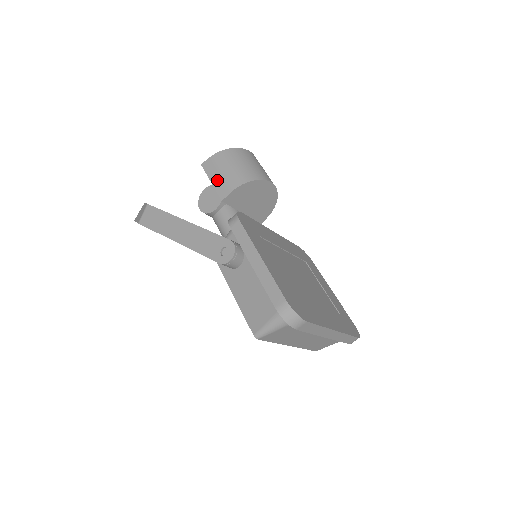
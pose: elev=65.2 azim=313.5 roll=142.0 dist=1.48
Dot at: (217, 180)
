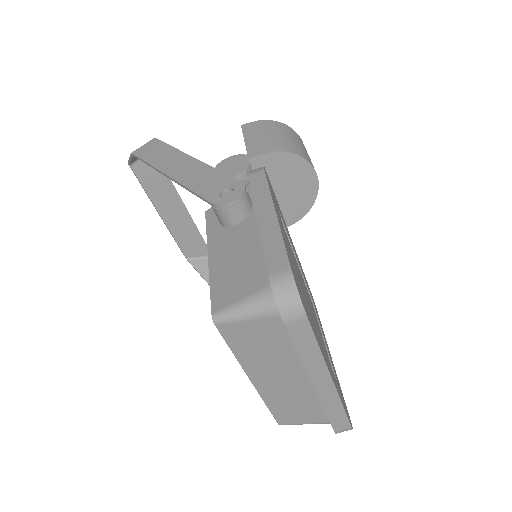
Dot at: (253, 140)
